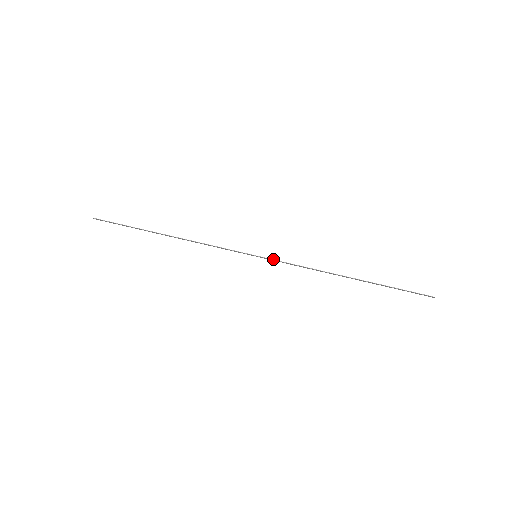
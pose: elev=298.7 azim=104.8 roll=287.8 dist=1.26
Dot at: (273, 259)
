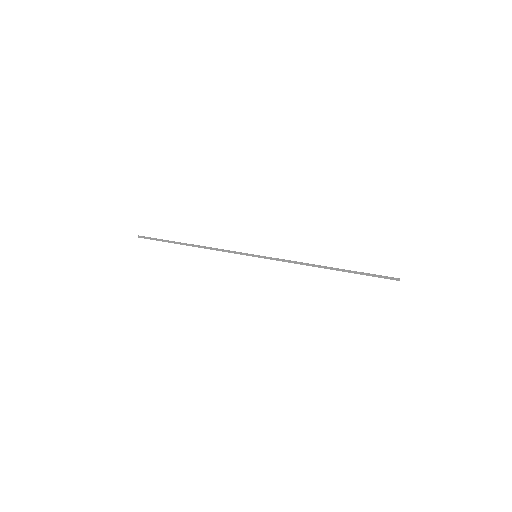
Dot at: (269, 257)
